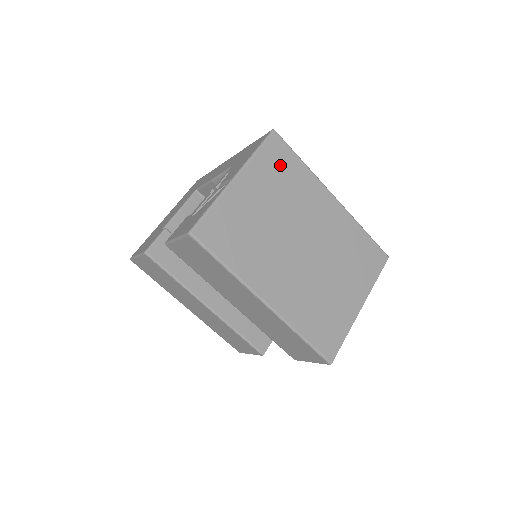
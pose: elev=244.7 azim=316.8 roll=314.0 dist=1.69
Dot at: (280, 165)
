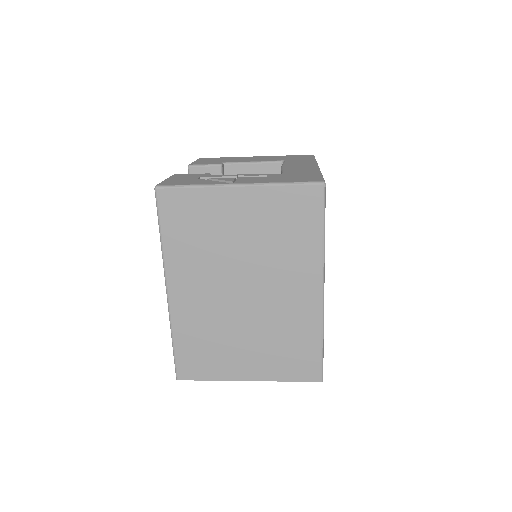
Dot at: (295, 215)
